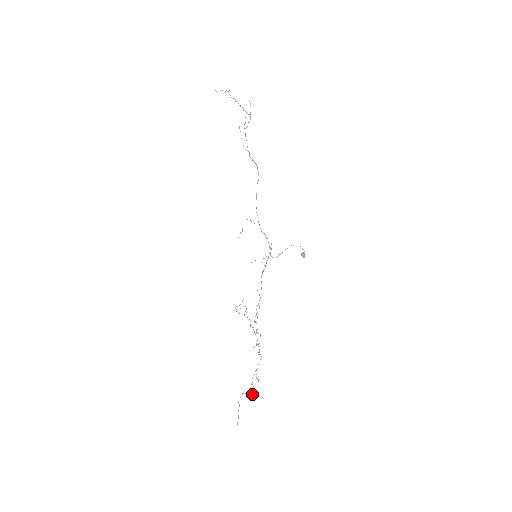
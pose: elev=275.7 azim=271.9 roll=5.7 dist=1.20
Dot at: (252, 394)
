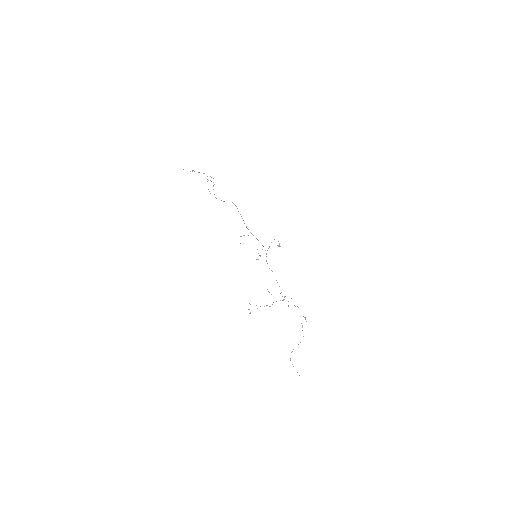
Dot at: occluded
